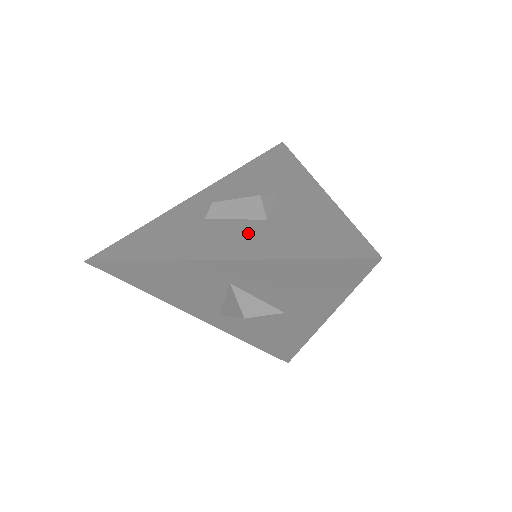
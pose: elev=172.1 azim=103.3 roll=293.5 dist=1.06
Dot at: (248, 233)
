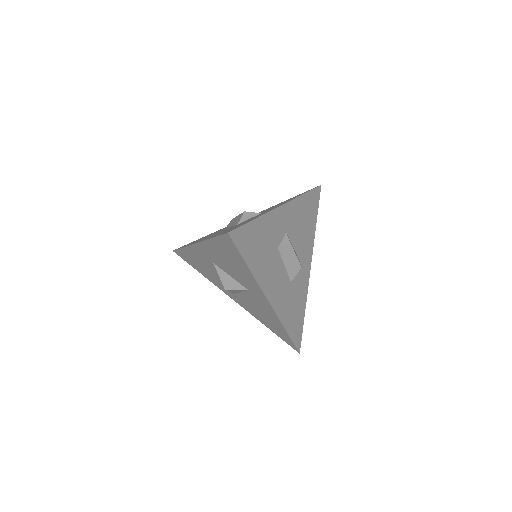
Dot at: occluded
